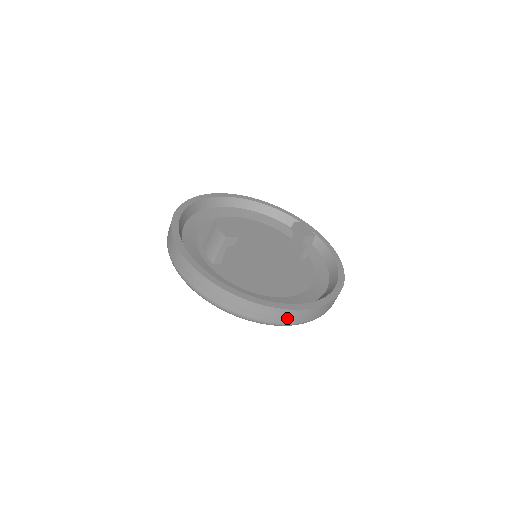
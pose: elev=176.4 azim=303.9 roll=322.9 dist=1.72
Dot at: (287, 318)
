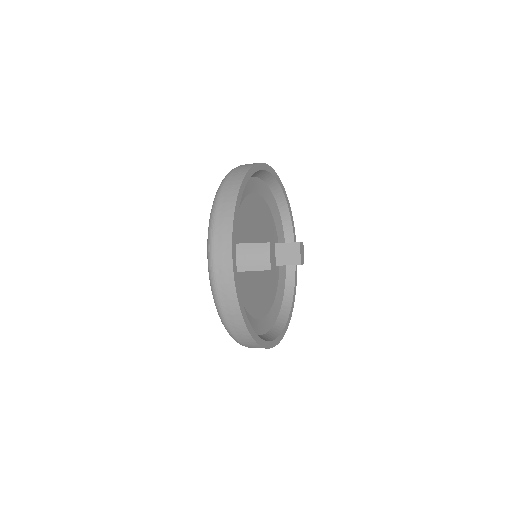
Dot at: occluded
